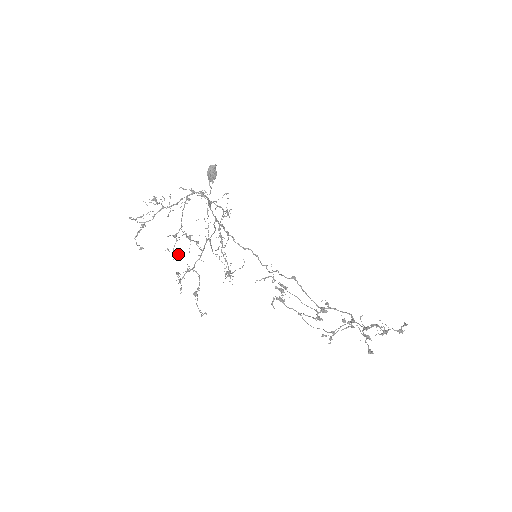
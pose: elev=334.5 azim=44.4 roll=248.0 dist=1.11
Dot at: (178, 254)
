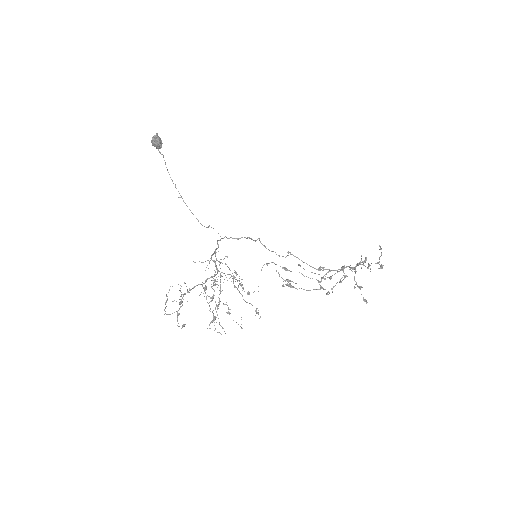
Dot at: occluded
